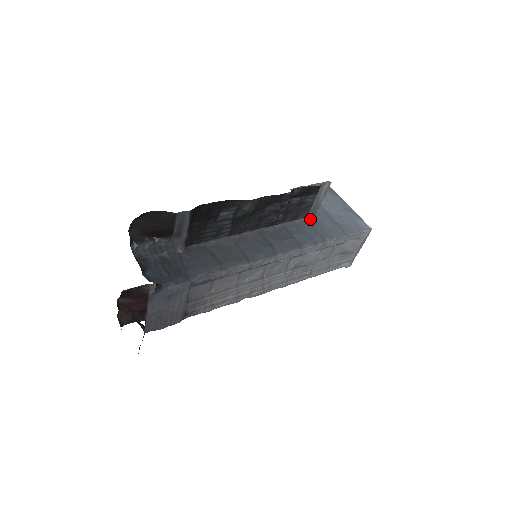
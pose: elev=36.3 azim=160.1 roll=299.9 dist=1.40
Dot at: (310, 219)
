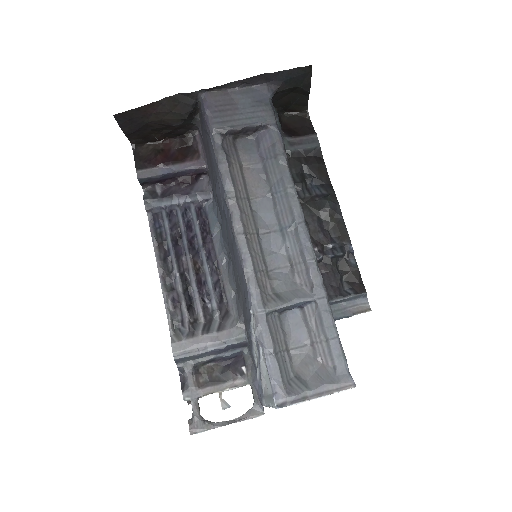
Dot at: occluded
